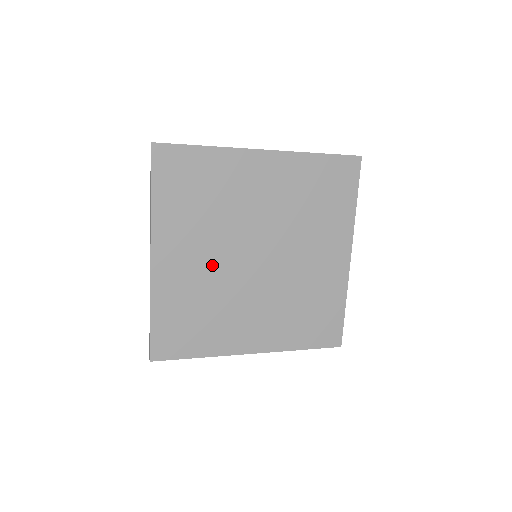
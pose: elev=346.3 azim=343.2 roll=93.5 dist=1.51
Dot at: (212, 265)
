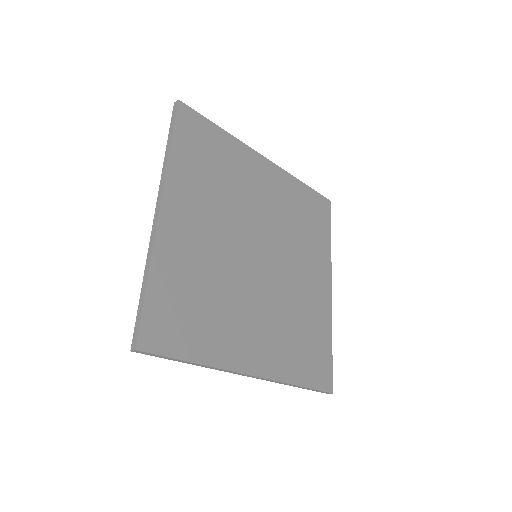
Dot at: (219, 245)
